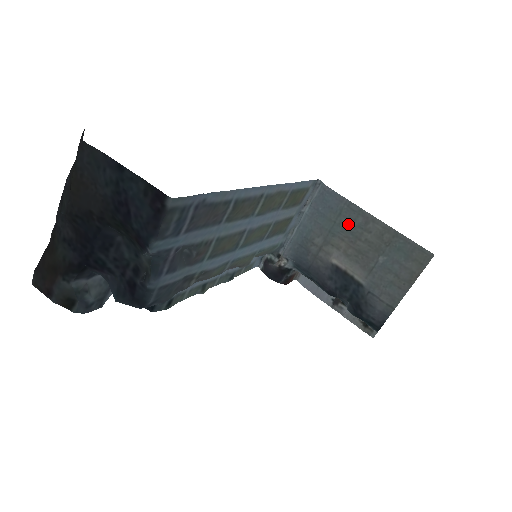
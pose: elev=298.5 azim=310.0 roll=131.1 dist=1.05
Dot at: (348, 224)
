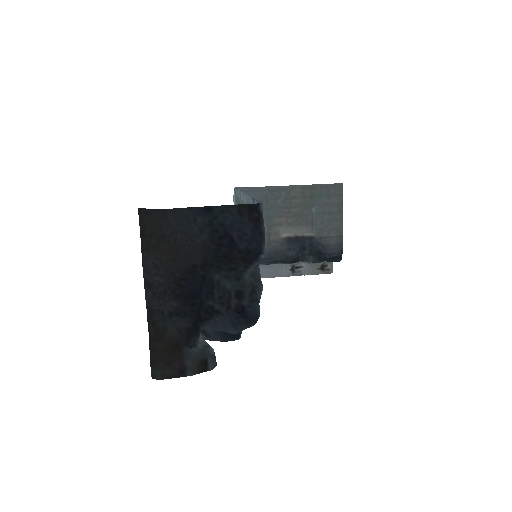
Dot at: (277, 203)
